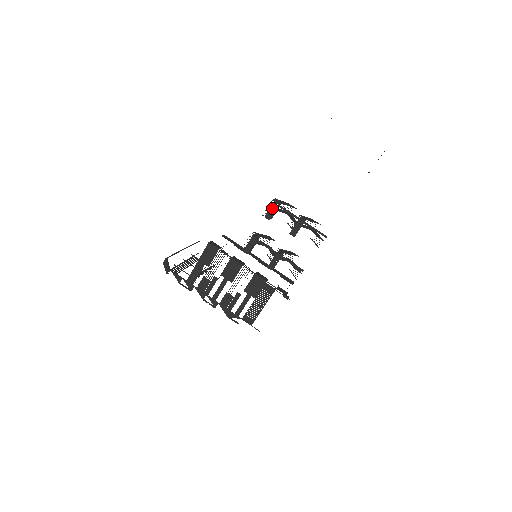
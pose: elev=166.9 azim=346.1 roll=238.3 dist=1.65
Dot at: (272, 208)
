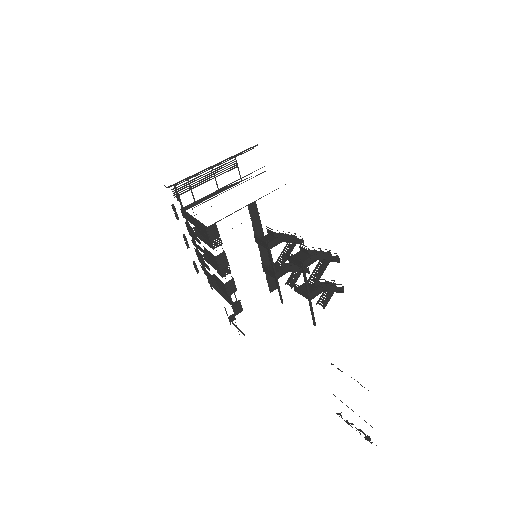
Dot at: (297, 261)
